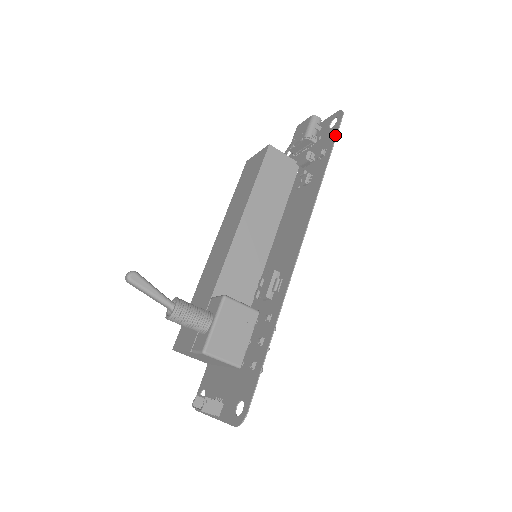
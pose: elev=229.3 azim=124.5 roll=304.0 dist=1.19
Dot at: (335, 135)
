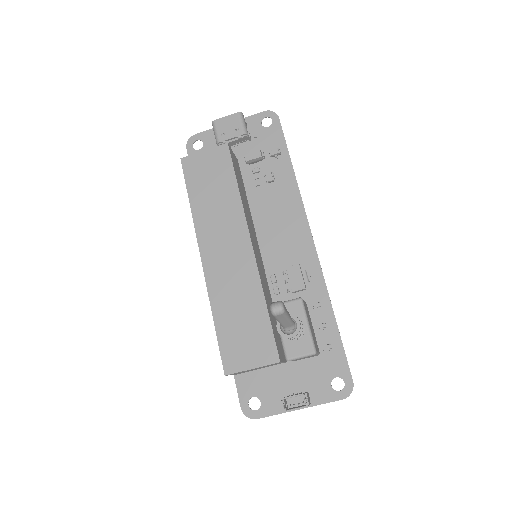
Dot at: (283, 135)
